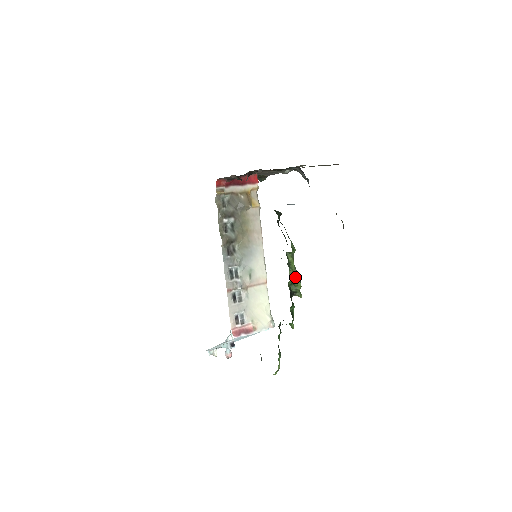
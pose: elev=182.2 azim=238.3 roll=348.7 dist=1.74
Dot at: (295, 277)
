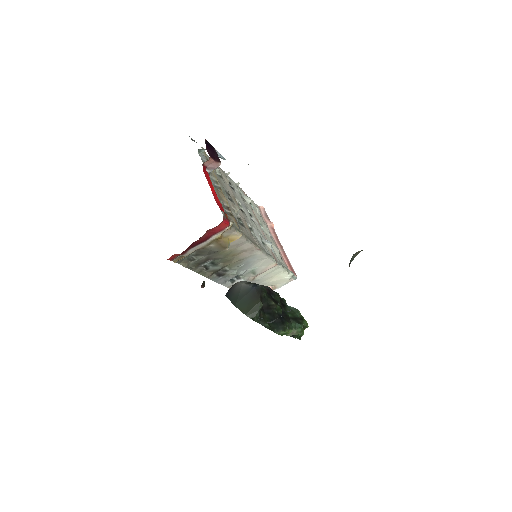
Dot at: (294, 334)
